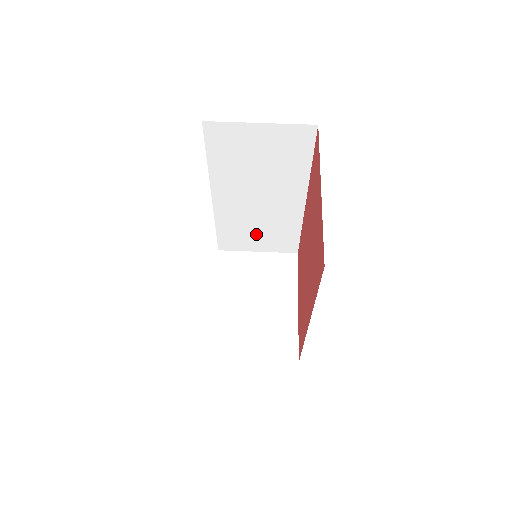
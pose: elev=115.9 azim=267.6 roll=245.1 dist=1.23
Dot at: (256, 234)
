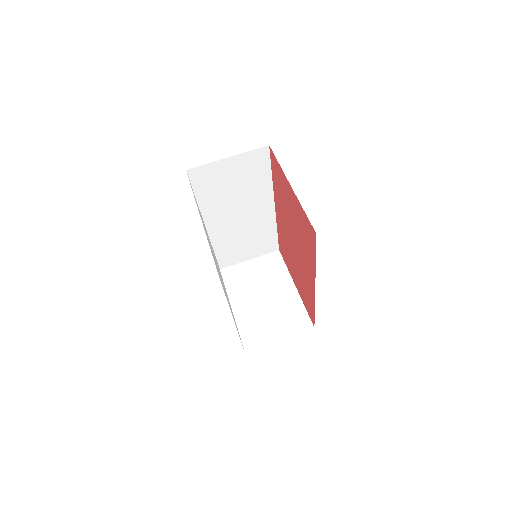
Dot at: (243, 245)
